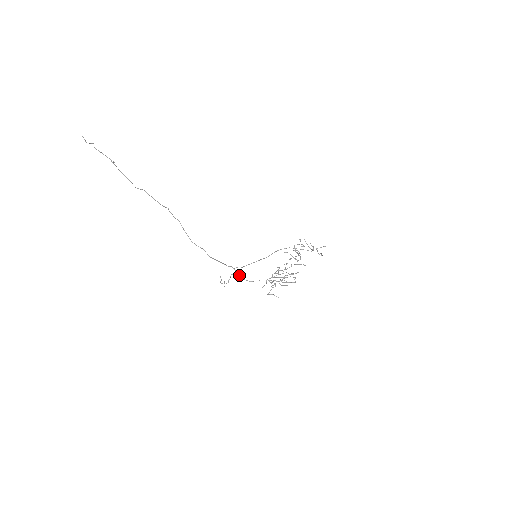
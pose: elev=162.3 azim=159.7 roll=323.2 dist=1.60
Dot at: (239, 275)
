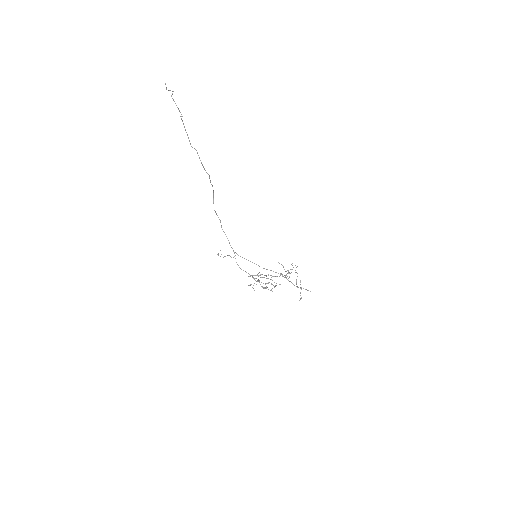
Dot at: (235, 258)
